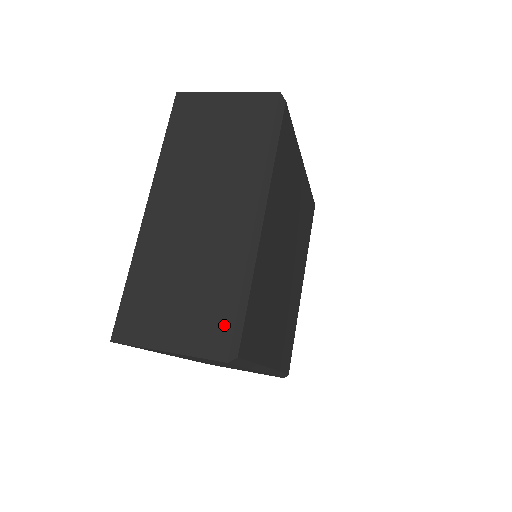
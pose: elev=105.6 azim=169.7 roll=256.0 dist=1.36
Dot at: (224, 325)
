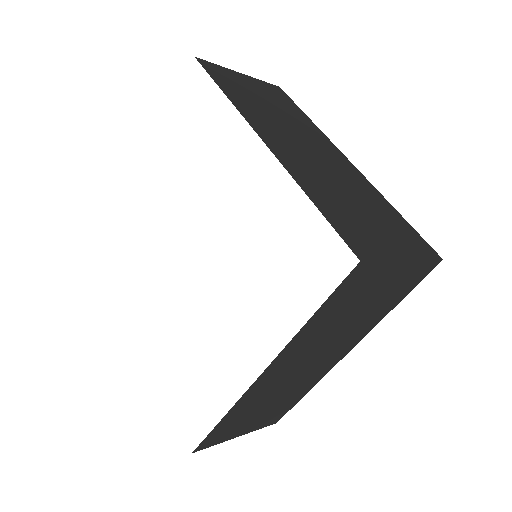
Dot at: (285, 412)
